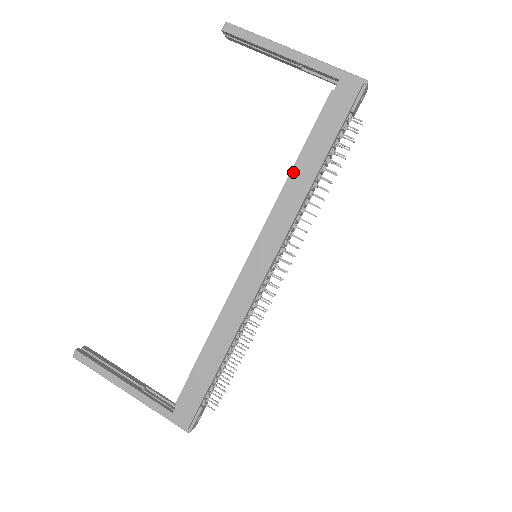
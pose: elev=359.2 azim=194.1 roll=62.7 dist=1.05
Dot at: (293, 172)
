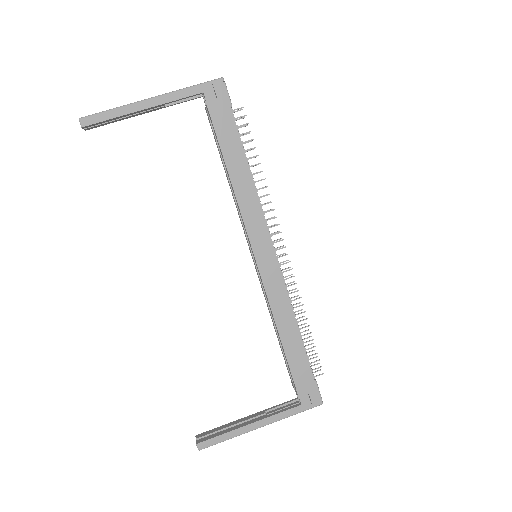
Dot at: (232, 180)
